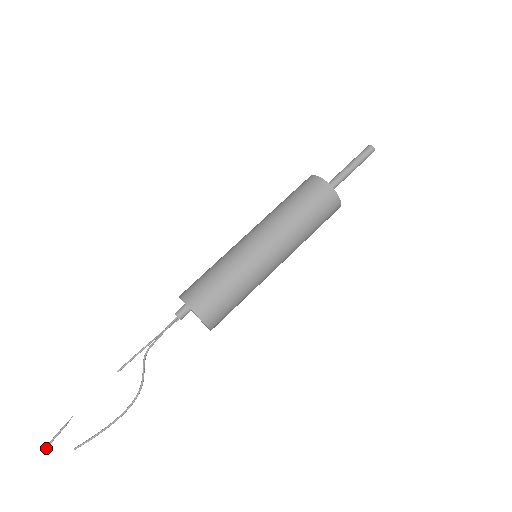
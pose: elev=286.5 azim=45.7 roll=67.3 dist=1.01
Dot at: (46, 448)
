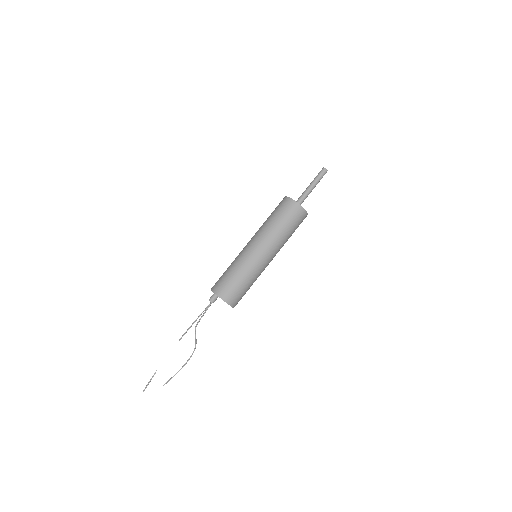
Dot at: (144, 390)
